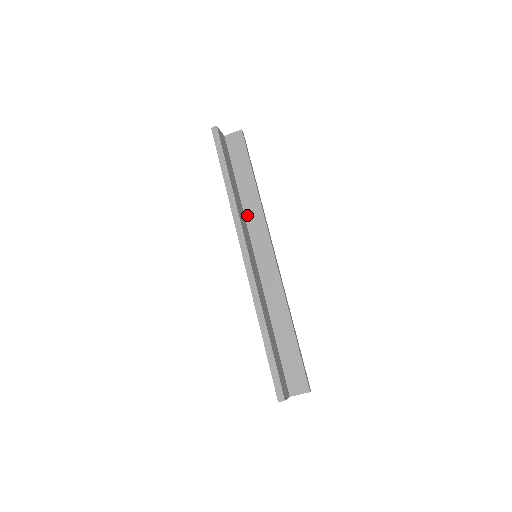
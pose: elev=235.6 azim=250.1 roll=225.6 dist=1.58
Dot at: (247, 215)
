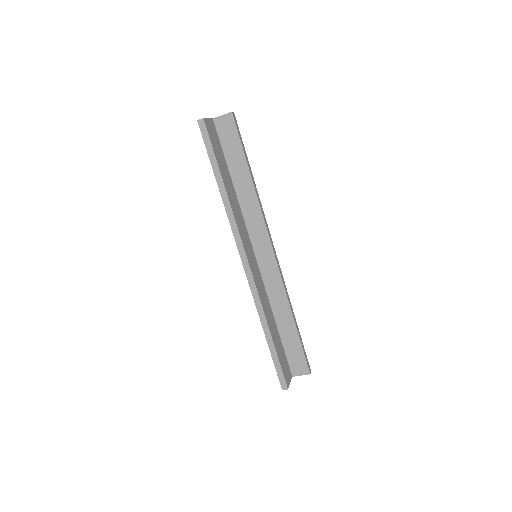
Dot at: (244, 212)
